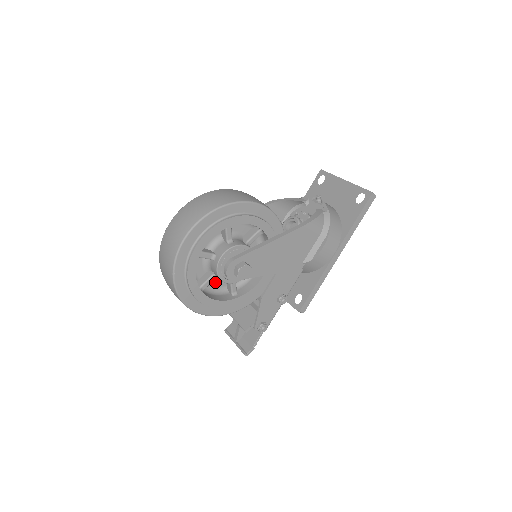
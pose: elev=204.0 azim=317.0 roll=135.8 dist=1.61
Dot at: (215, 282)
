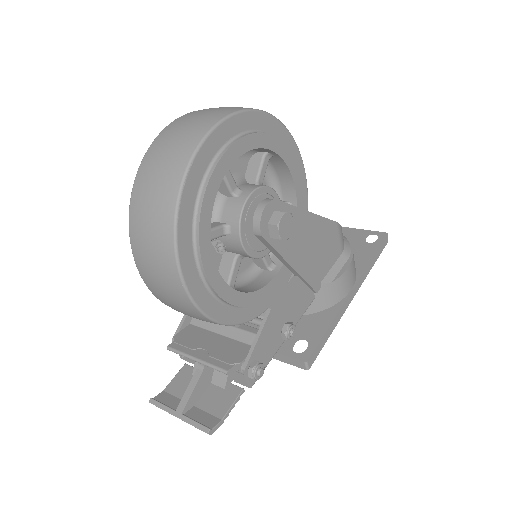
Dot at: occluded
